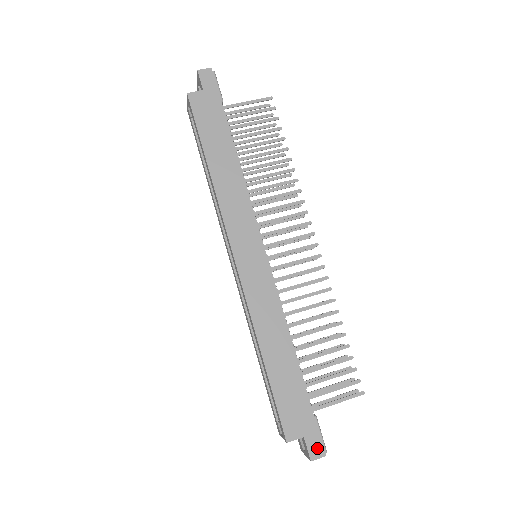
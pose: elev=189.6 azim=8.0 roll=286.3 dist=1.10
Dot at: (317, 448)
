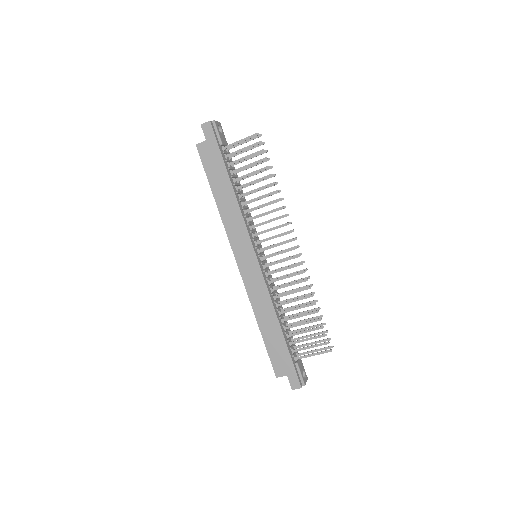
Dot at: (296, 383)
